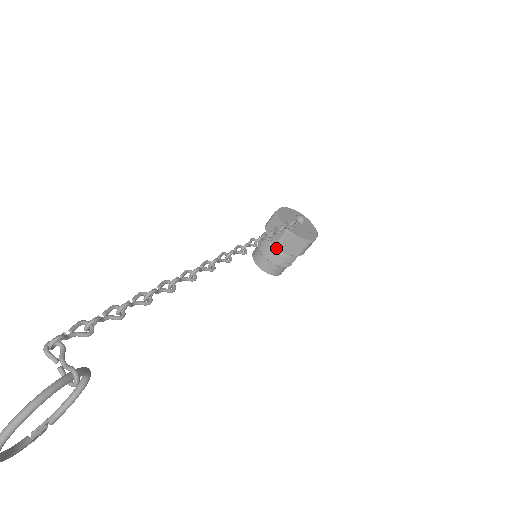
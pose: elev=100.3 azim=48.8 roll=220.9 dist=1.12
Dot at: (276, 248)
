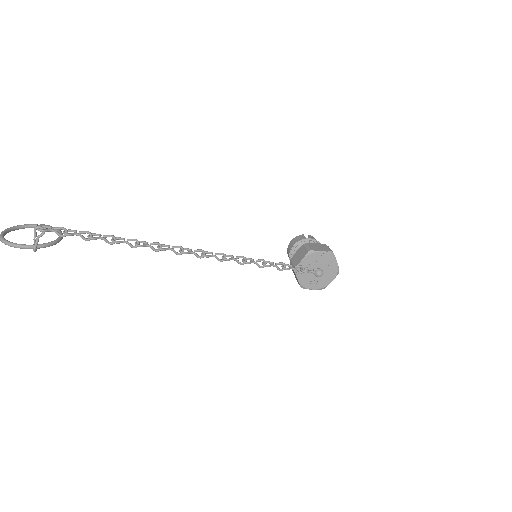
Dot at: occluded
